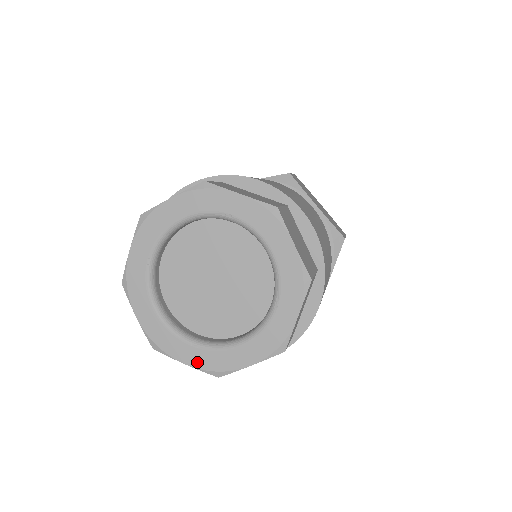
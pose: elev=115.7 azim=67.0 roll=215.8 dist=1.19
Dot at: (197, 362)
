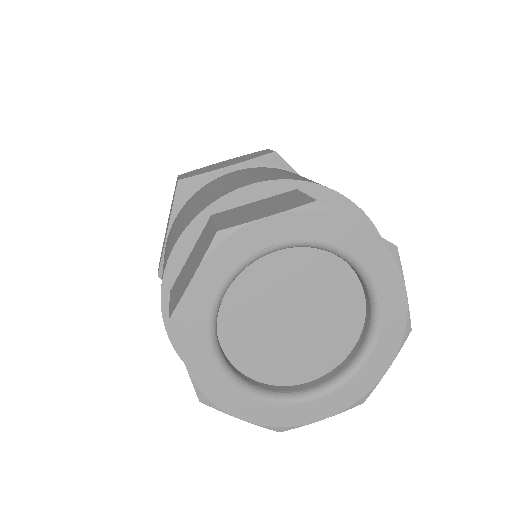
Dot at: (199, 374)
